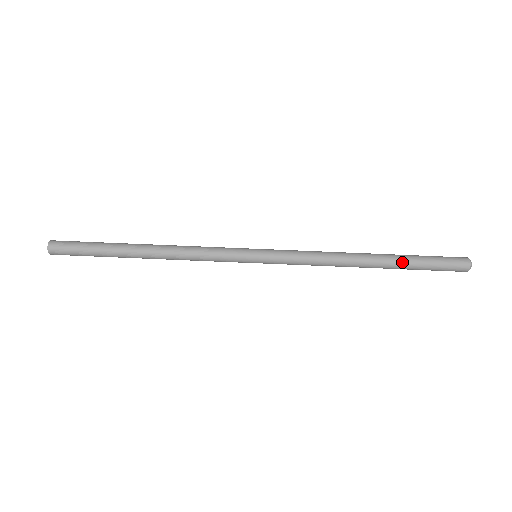
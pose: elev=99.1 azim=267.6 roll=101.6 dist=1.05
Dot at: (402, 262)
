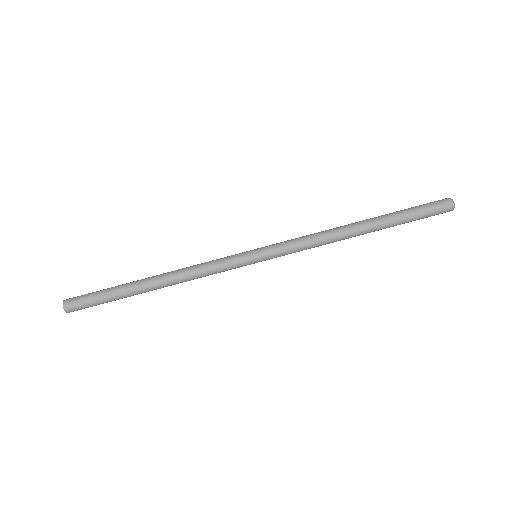
Dot at: (389, 216)
